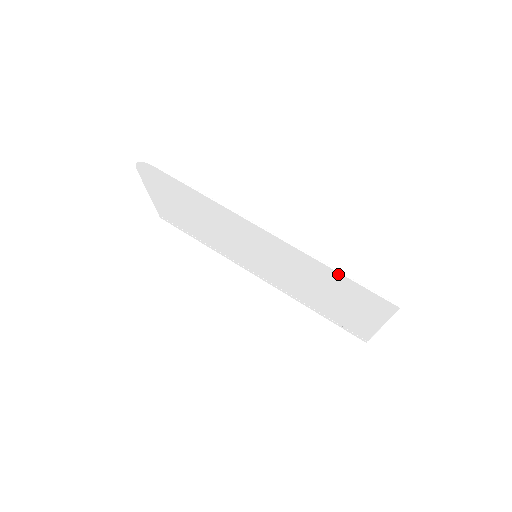
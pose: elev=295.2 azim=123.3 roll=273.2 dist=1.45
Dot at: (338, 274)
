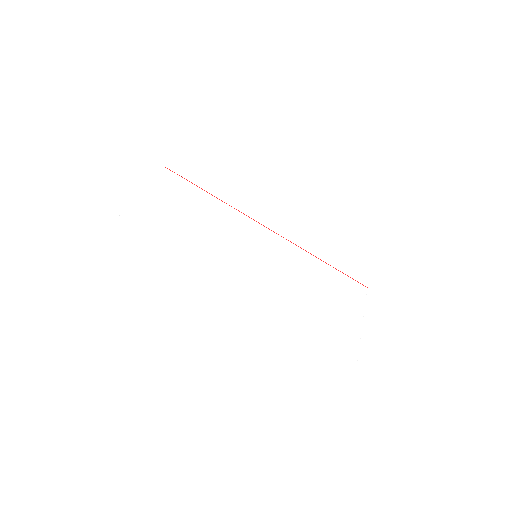
Dot at: (309, 342)
